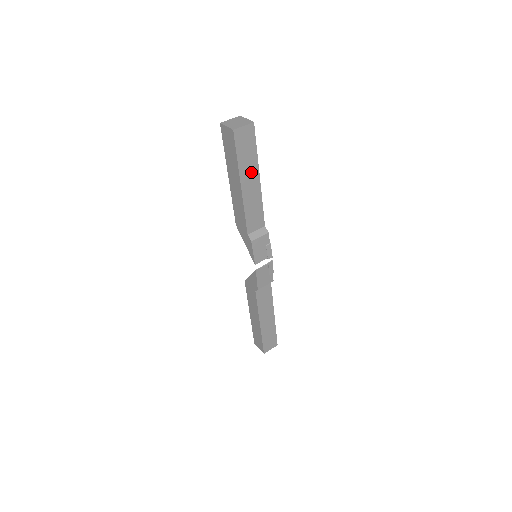
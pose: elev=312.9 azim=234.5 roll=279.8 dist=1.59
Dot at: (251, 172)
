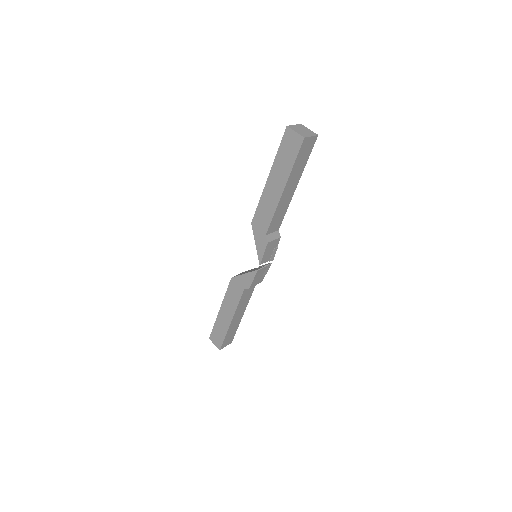
Dot at: (295, 179)
